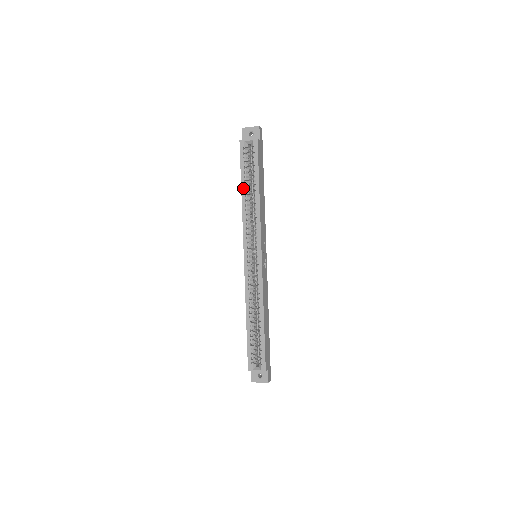
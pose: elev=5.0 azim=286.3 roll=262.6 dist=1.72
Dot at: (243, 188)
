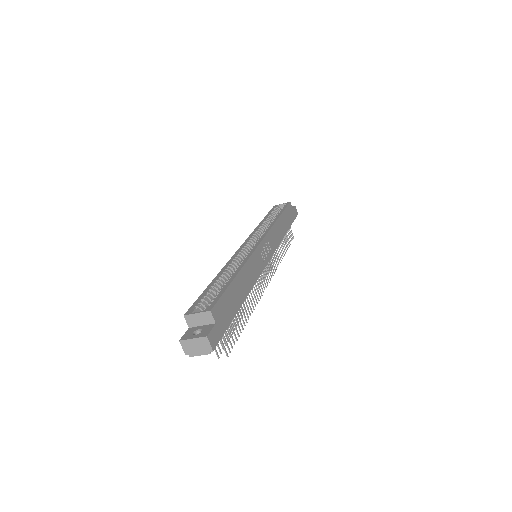
Dot at: (264, 219)
